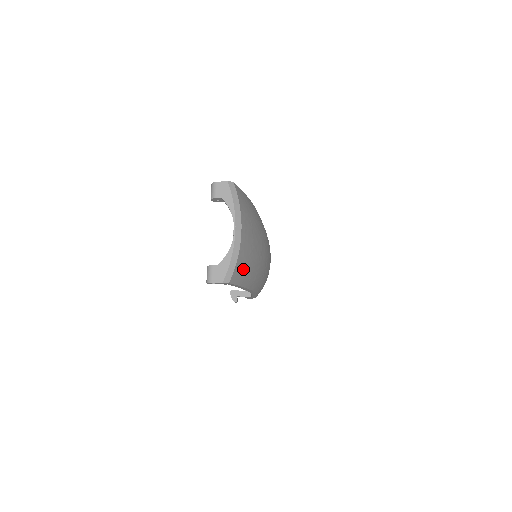
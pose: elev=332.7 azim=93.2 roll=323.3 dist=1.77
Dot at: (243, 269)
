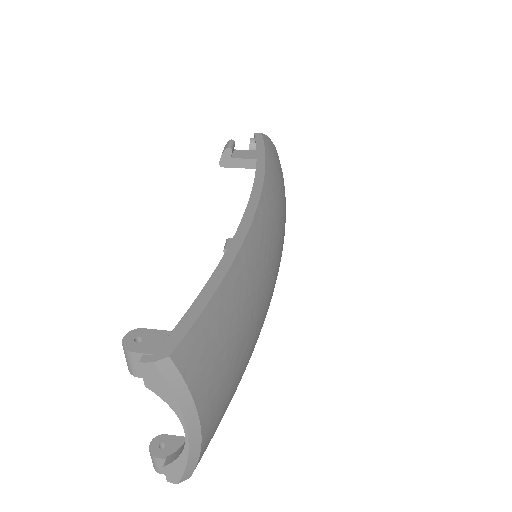
Dot at: (216, 428)
